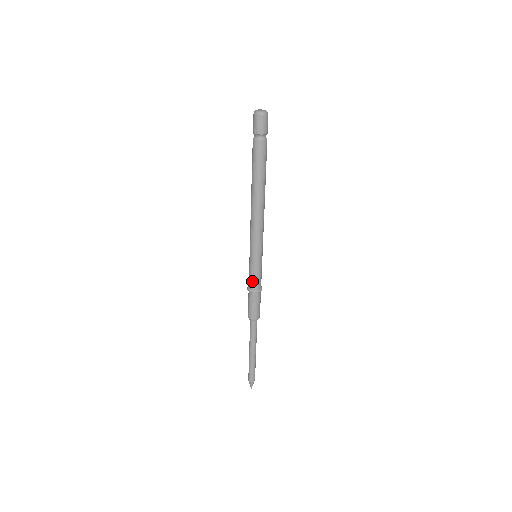
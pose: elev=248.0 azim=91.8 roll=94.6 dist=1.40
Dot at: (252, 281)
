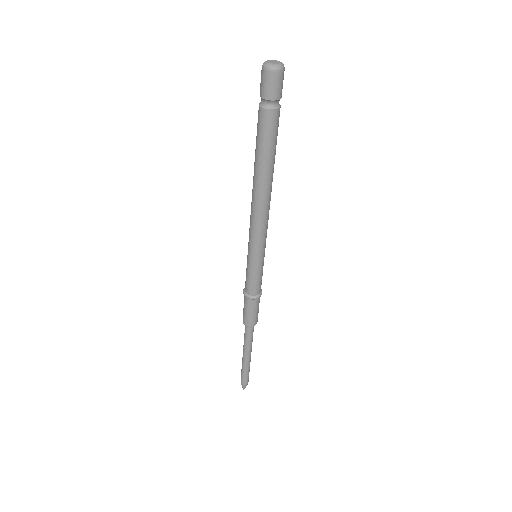
Dot at: (249, 286)
